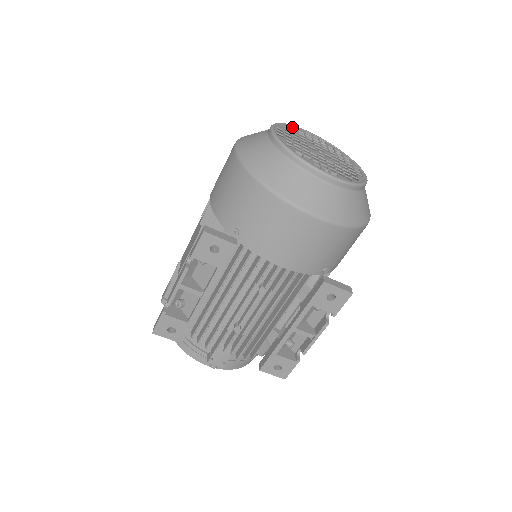
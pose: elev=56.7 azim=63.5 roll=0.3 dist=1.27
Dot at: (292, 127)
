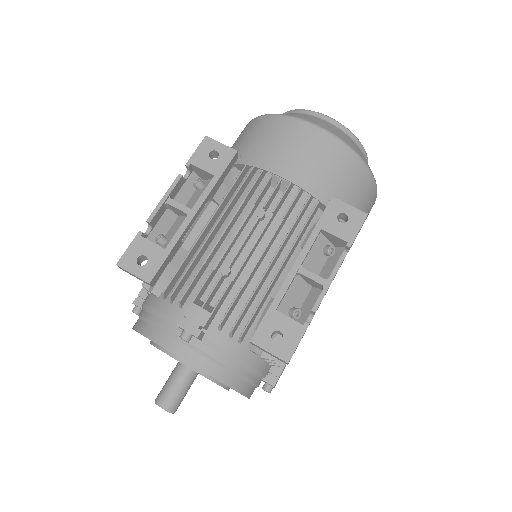
Dot at: occluded
